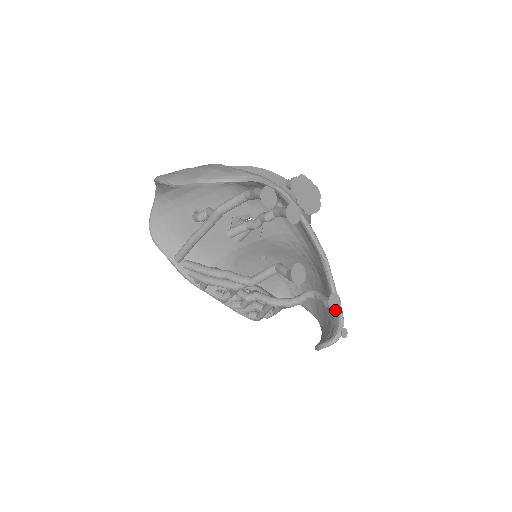
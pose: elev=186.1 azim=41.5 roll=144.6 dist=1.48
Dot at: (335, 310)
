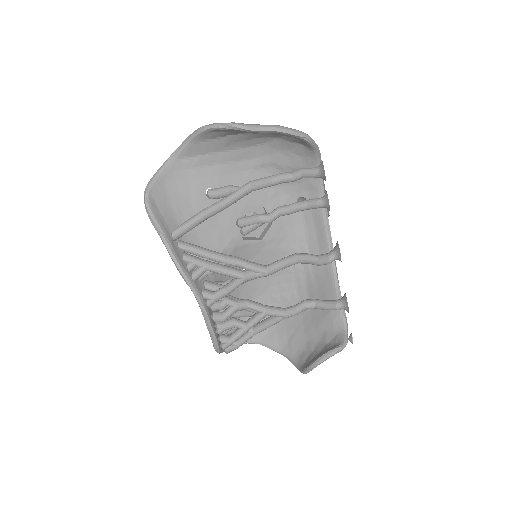
Dot at: (348, 309)
